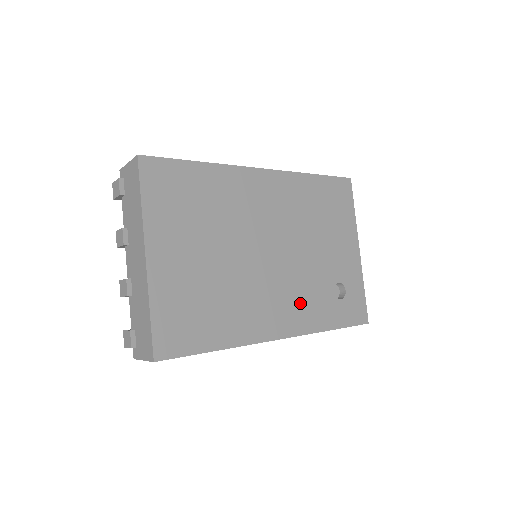
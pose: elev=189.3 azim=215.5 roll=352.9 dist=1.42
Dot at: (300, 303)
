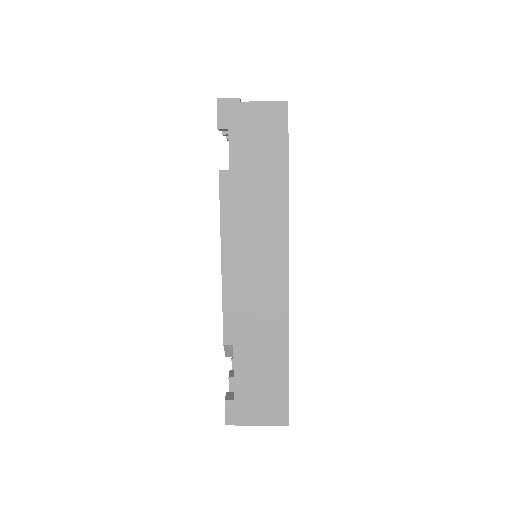
Dot at: occluded
